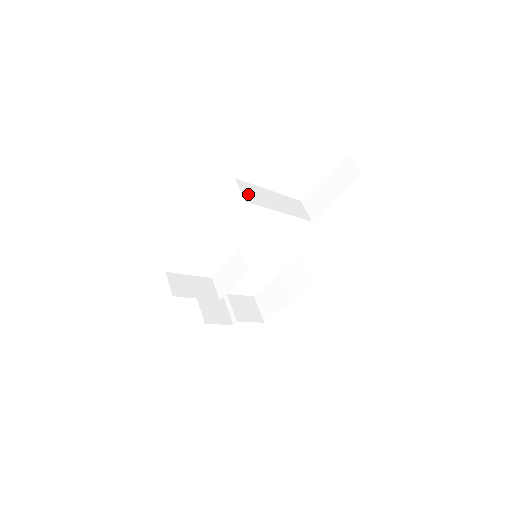
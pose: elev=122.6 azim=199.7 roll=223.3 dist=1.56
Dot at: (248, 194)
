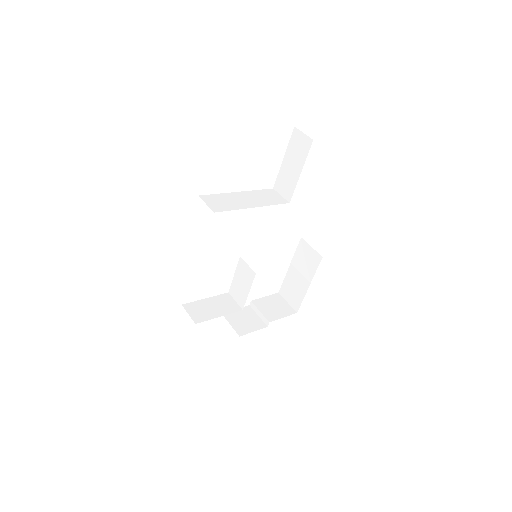
Dot at: (215, 205)
